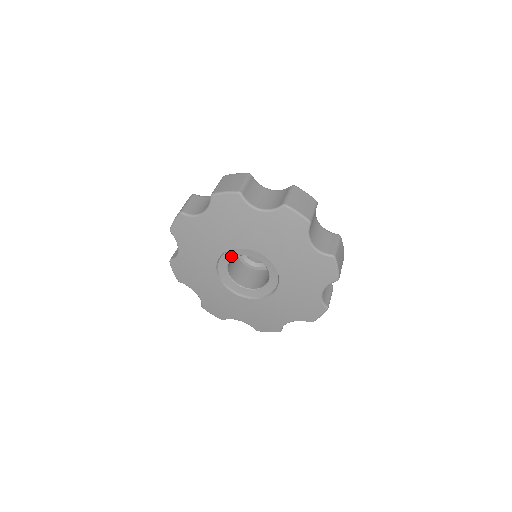
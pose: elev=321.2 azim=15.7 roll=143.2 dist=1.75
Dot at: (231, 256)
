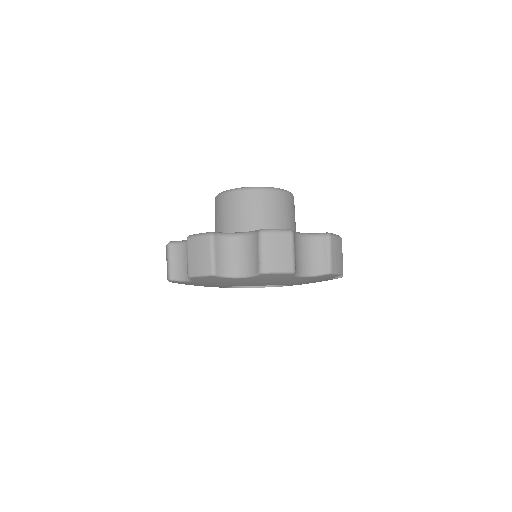
Dot at: occluded
